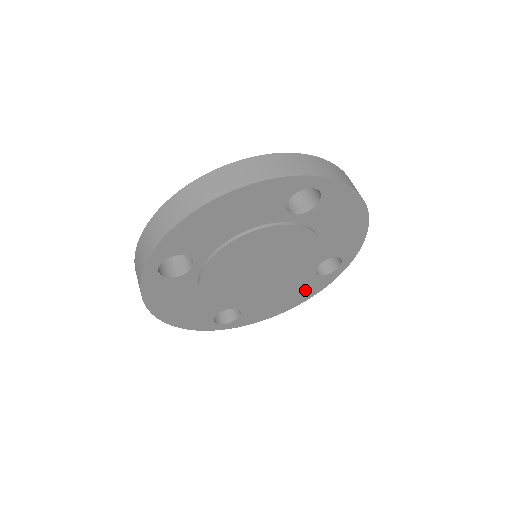
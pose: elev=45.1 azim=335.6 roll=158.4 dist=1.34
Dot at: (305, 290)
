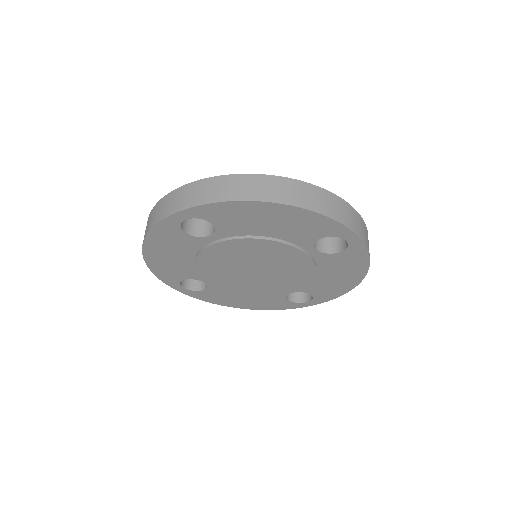
Dot at: (266, 302)
